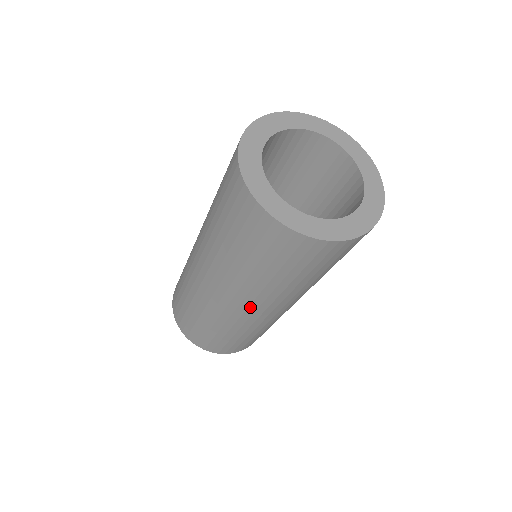
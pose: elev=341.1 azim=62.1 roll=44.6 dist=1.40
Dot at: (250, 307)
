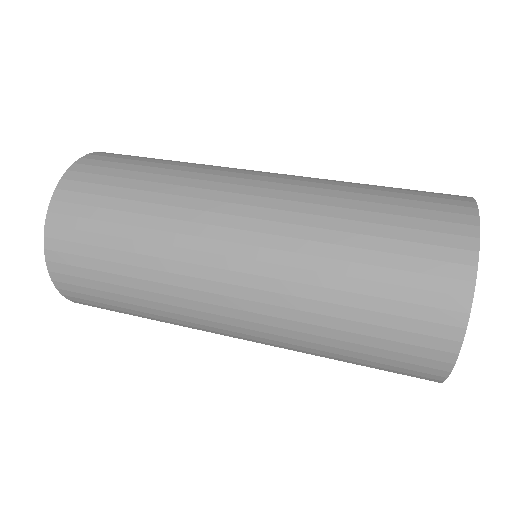
Dot at: (245, 338)
